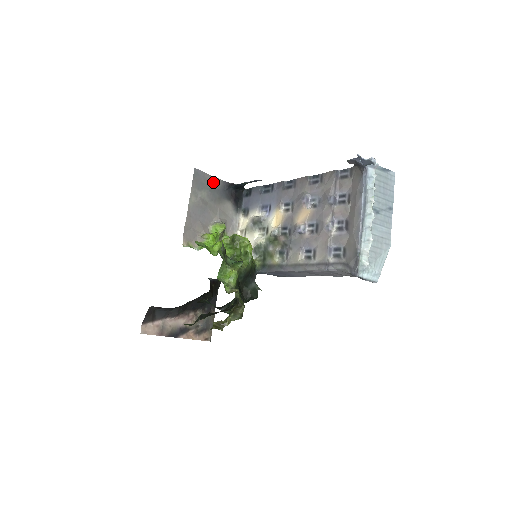
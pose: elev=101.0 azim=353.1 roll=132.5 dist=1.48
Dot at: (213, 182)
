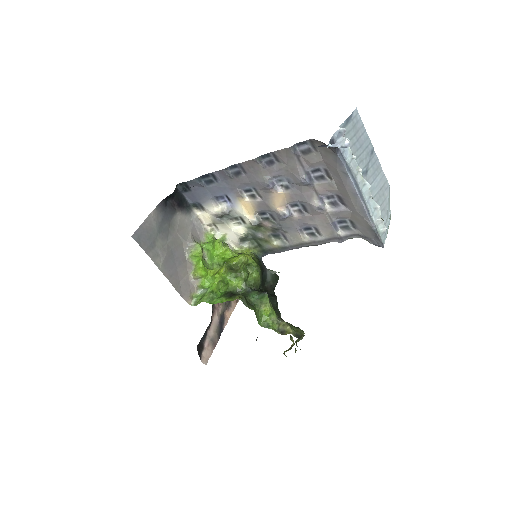
Dot at: (153, 221)
